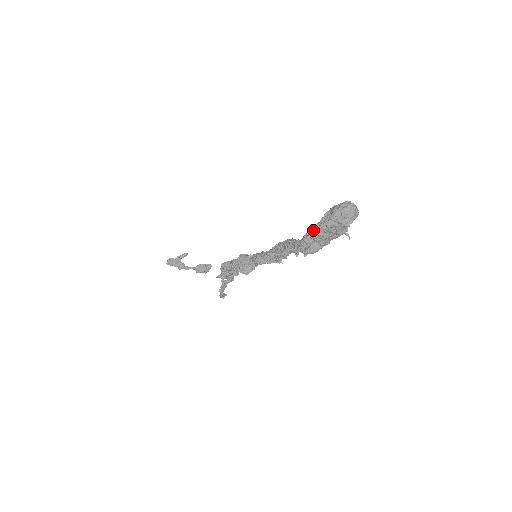
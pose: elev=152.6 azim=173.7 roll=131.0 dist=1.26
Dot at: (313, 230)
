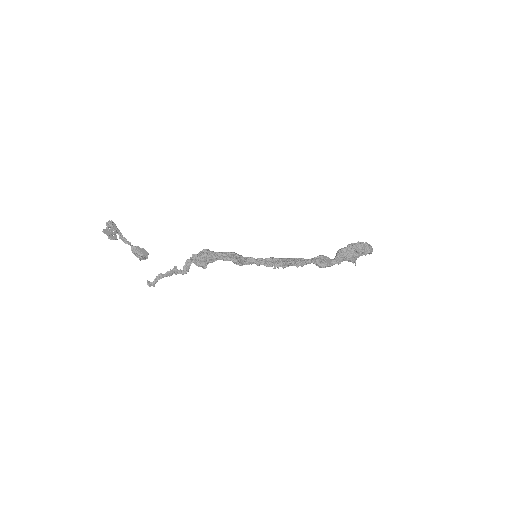
Dot at: (353, 243)
